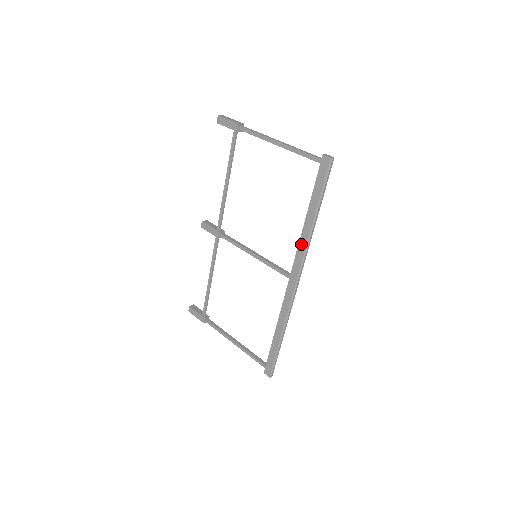
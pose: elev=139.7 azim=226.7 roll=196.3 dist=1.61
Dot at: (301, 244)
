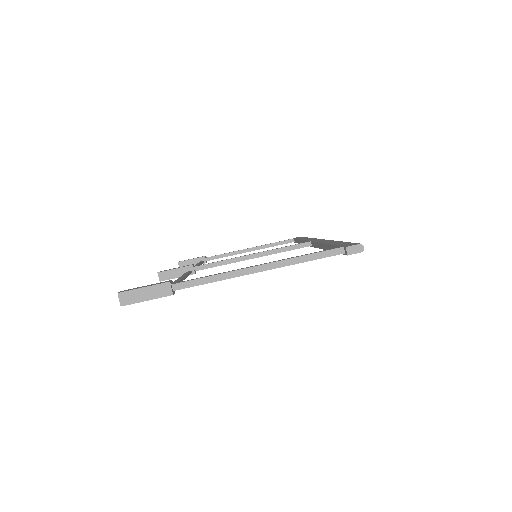
Dot at: occluded
